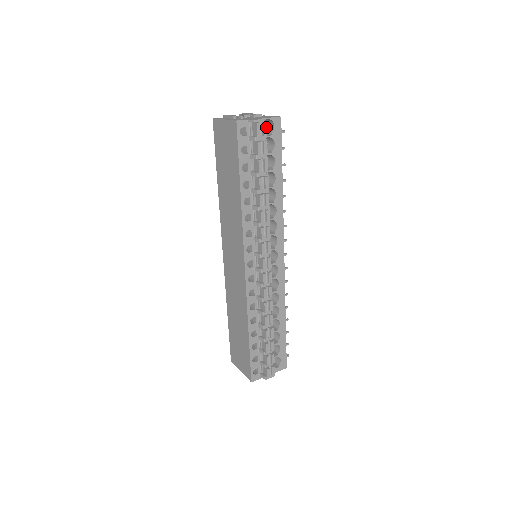
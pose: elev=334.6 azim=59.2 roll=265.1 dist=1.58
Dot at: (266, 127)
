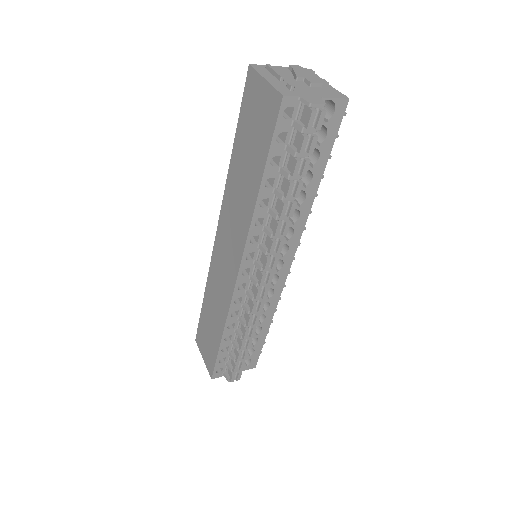
Dot at: (323, 117)
